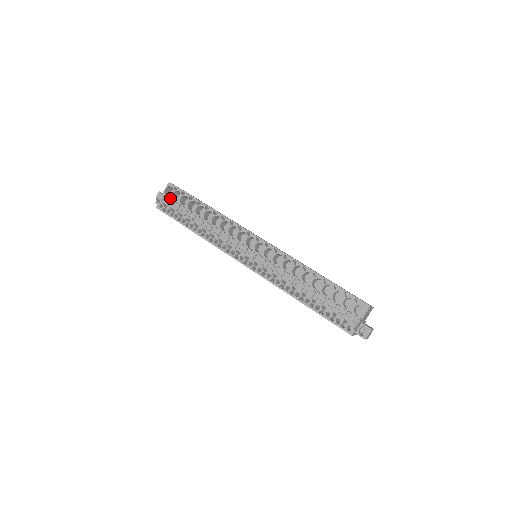
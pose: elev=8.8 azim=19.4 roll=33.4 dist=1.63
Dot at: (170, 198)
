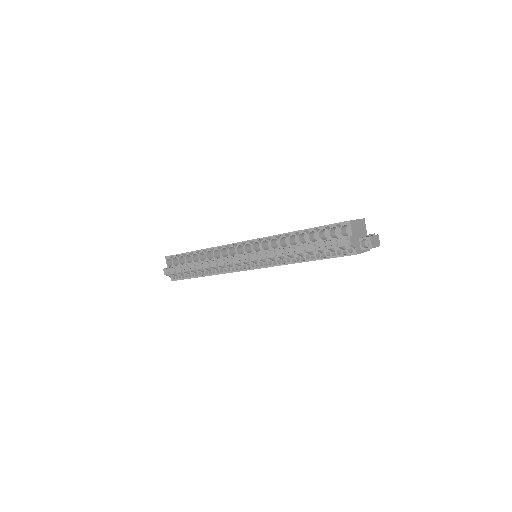
Dot at: occluded
